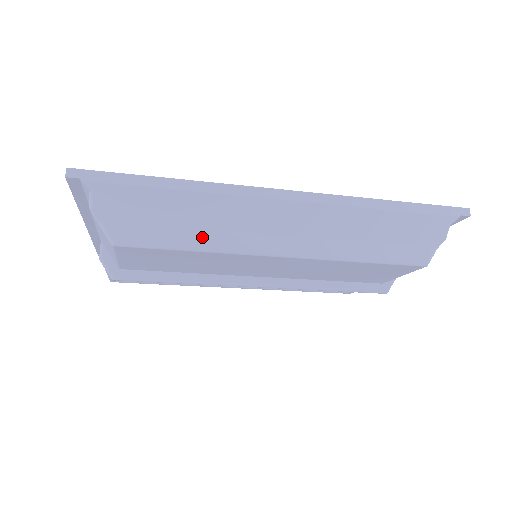
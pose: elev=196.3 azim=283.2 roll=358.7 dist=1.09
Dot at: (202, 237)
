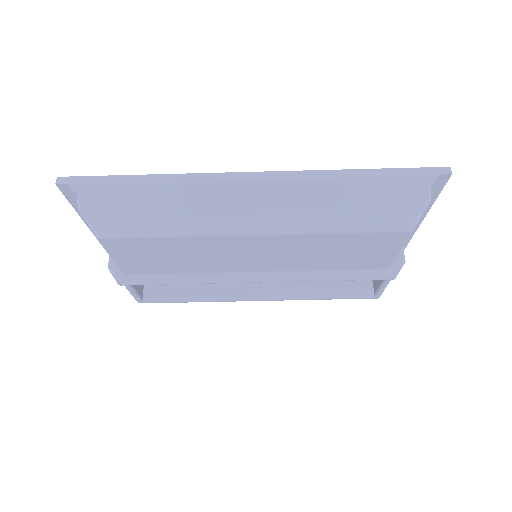
Dot at: (175, 224)
